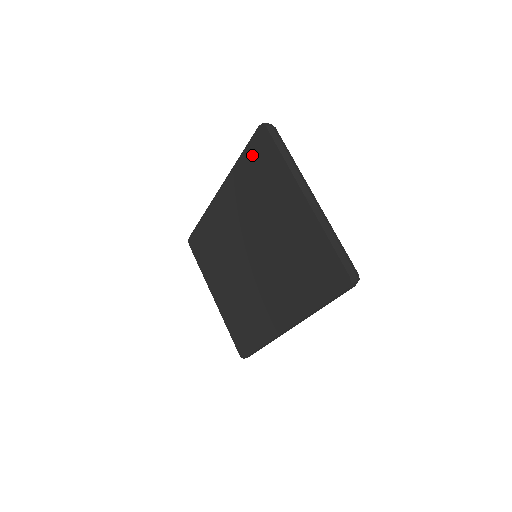
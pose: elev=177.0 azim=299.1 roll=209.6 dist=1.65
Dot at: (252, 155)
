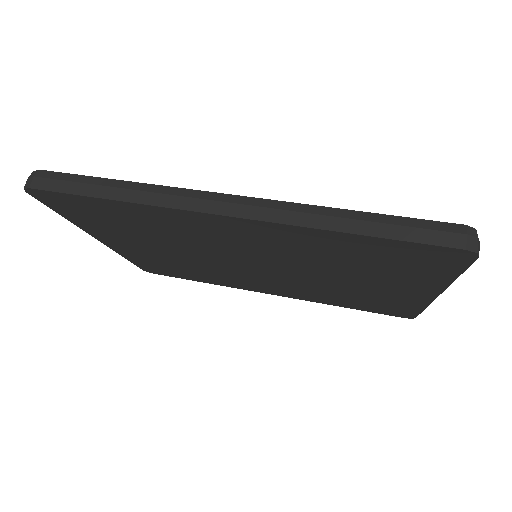
Dot at: (394, 250)
